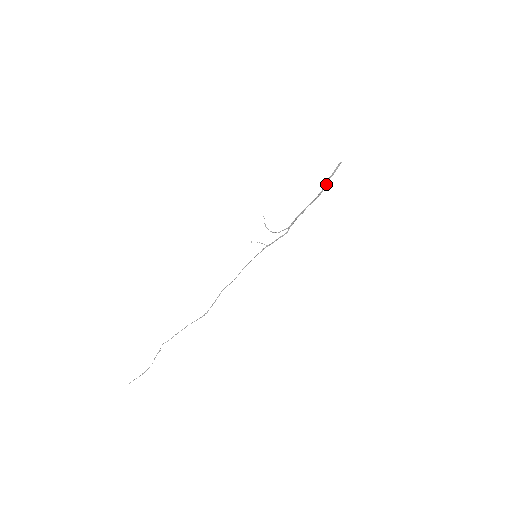
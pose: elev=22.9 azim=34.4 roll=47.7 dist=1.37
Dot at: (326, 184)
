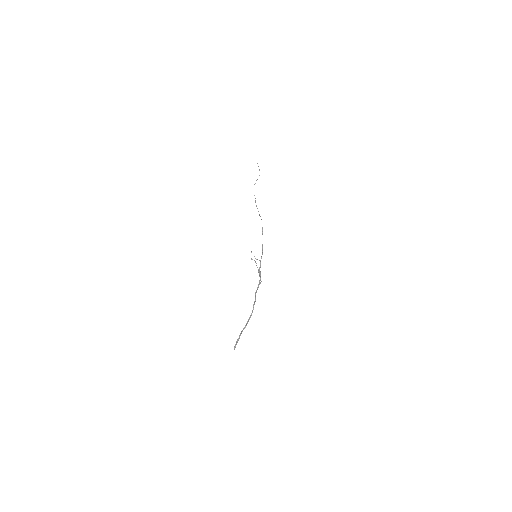
Dot at: occluded
